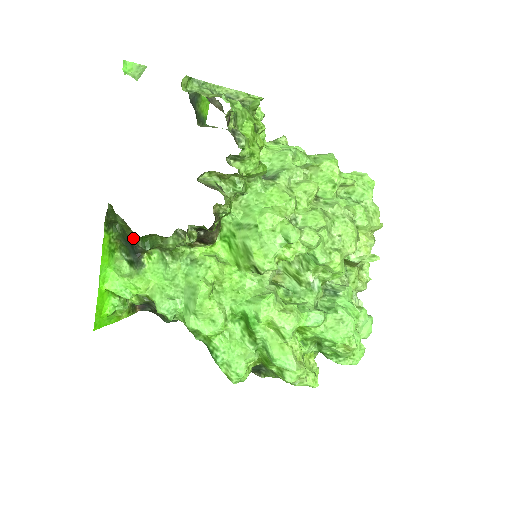
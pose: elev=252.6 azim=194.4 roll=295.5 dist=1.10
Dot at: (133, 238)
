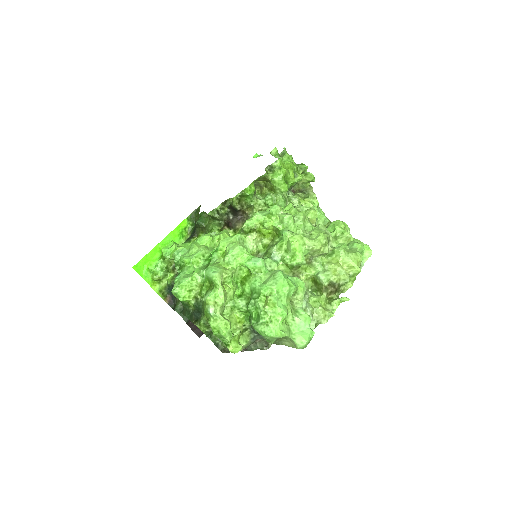
Dot at: (196, 220)
